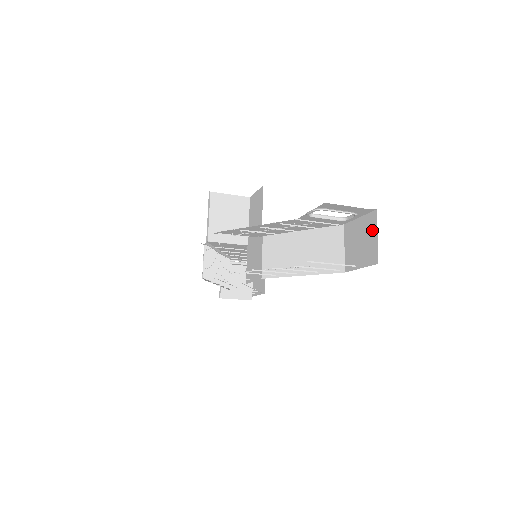
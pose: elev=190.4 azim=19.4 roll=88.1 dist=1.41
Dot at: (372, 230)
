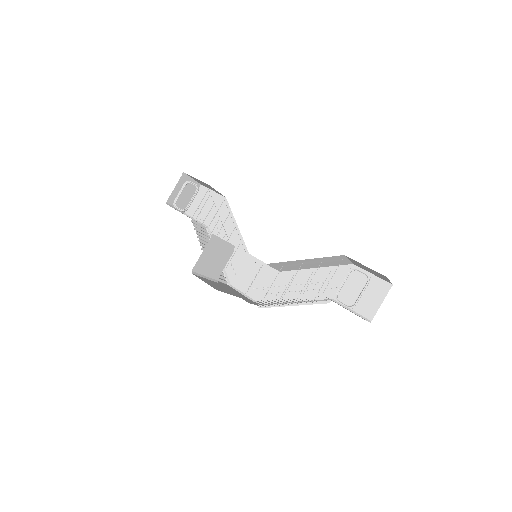
Dot at: (383, 277)
